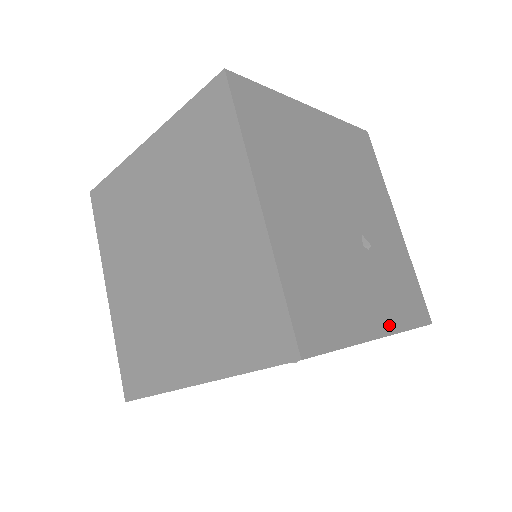
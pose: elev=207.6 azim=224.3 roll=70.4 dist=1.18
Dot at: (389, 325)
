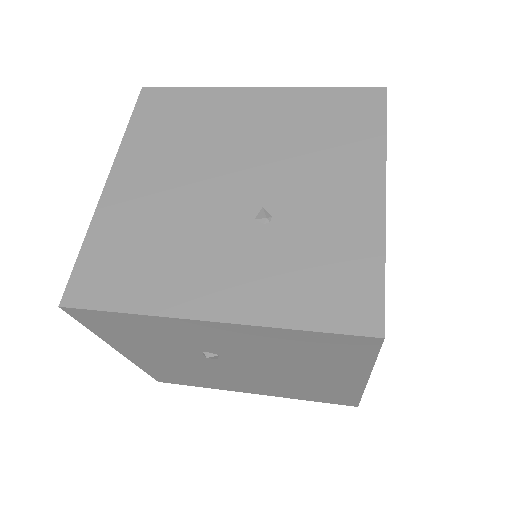
Dot at: (242, 312)
